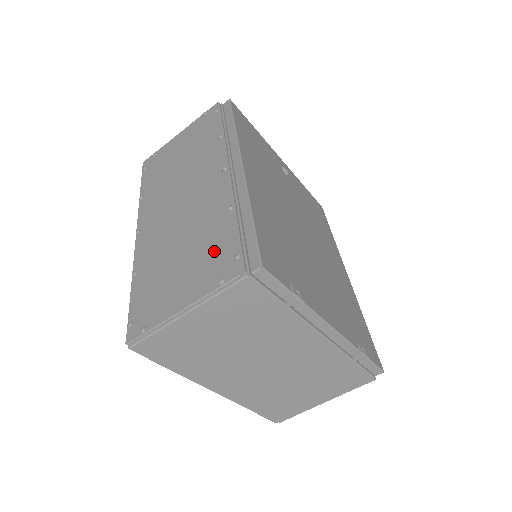
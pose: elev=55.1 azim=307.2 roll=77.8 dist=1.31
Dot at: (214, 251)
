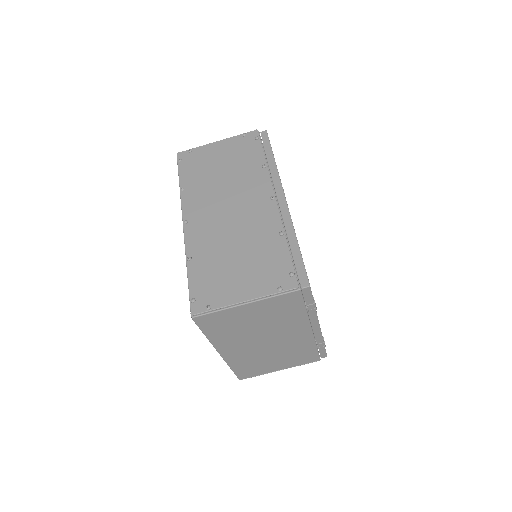
Dot at: (270, 263)
